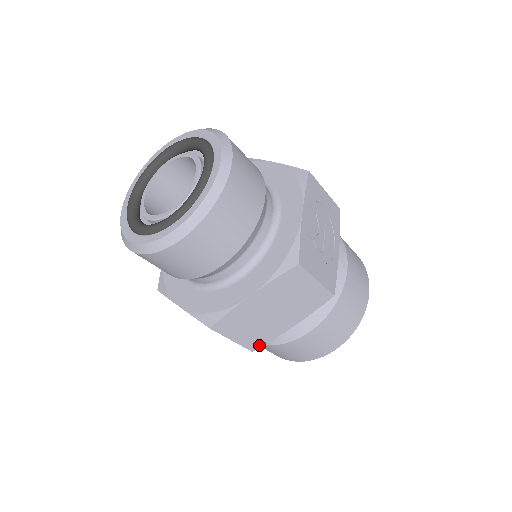
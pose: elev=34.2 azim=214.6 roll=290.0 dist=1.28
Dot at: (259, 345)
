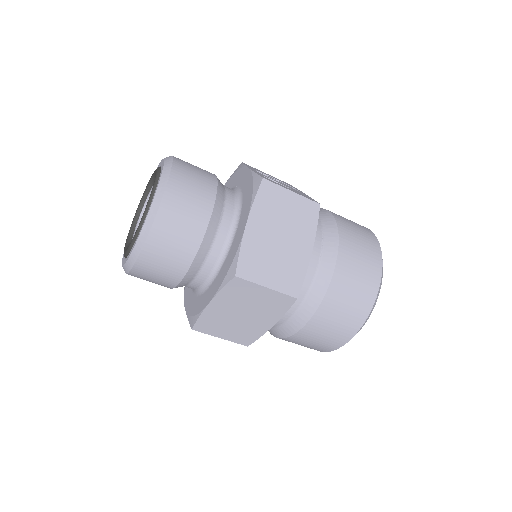
Dot at: (297, 287)
